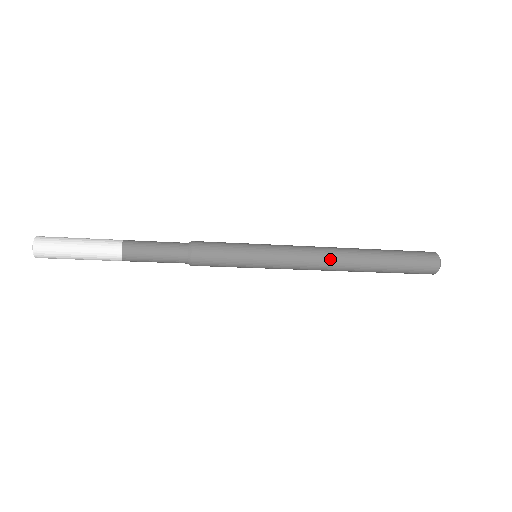
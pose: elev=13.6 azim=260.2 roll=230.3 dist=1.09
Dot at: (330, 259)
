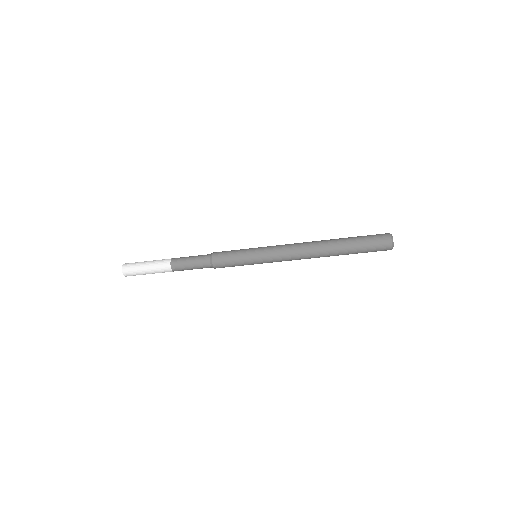
Dot at: (305, 246)
